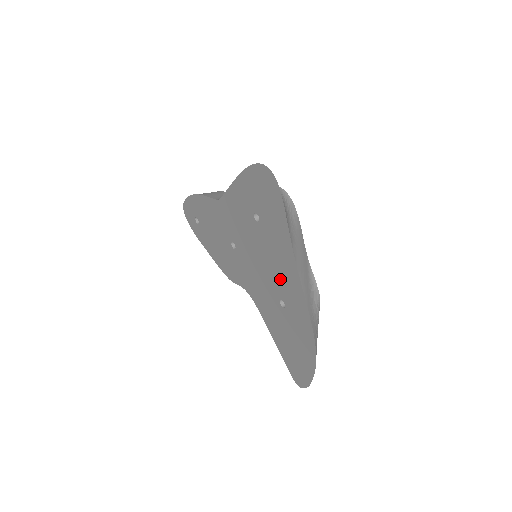
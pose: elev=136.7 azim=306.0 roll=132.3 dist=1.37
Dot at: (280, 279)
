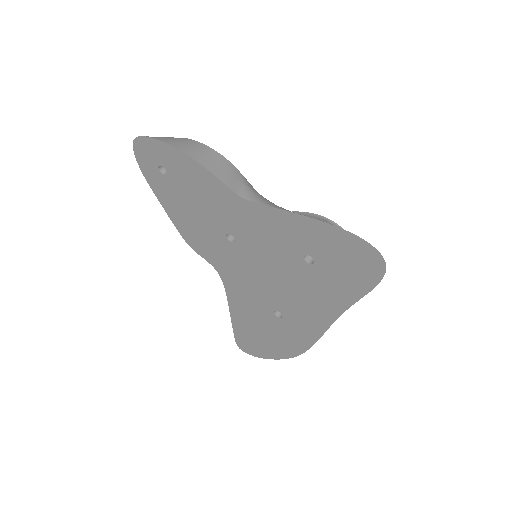
Dot at: (296, 306)
